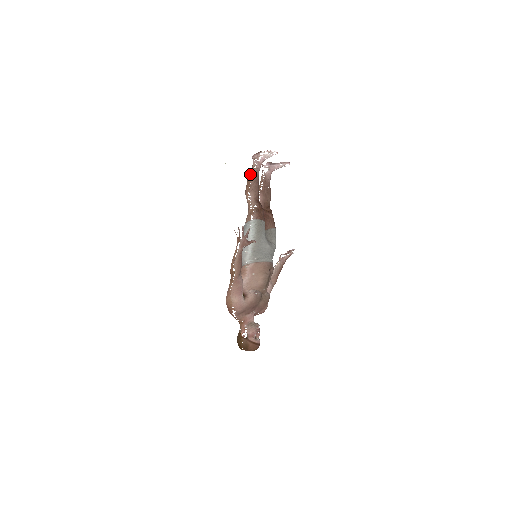
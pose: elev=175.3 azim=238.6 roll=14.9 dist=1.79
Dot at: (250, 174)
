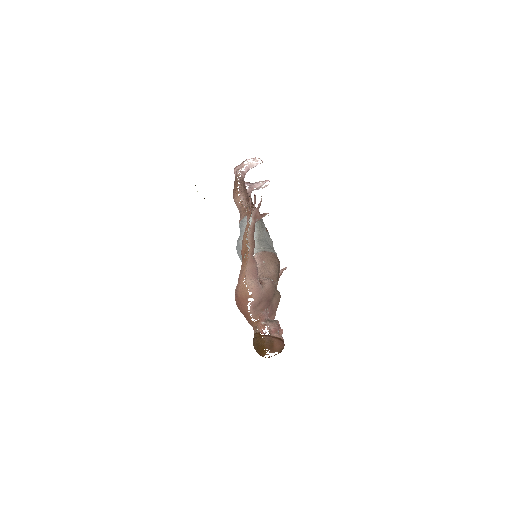
Dot at: (236, 181)
